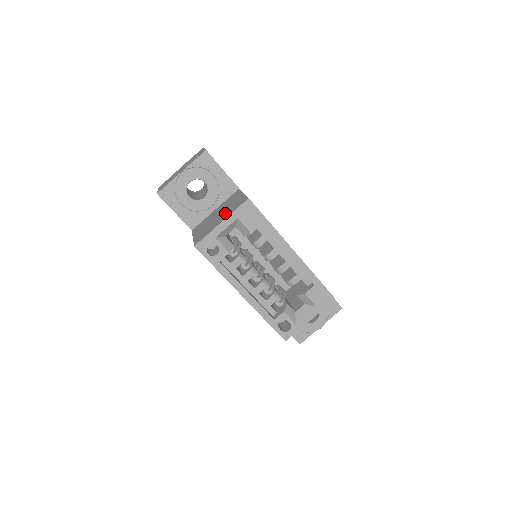
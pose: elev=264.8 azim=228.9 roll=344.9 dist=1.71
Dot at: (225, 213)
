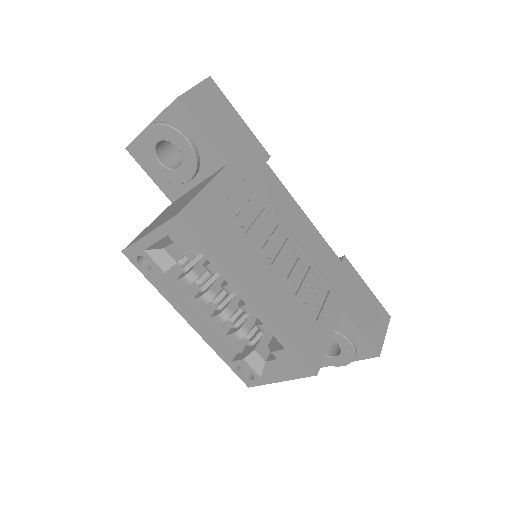
Dot at: (168, 215)
